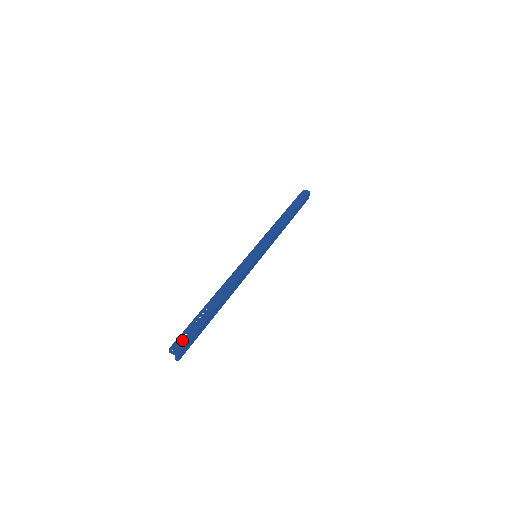
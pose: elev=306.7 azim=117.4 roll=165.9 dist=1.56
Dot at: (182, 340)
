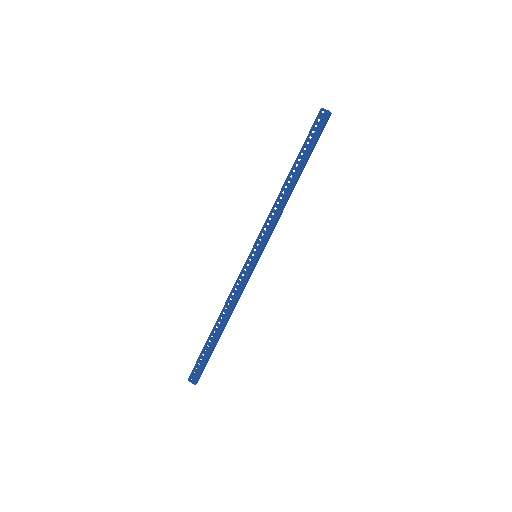
Dot at: (196, 371)
